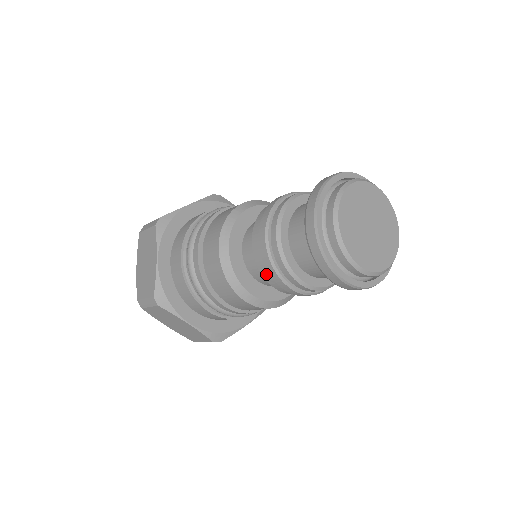
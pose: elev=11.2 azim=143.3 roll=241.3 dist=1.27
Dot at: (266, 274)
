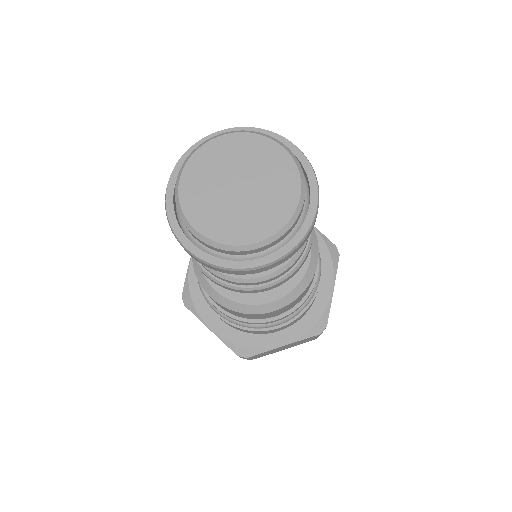
Dot at: occluded
